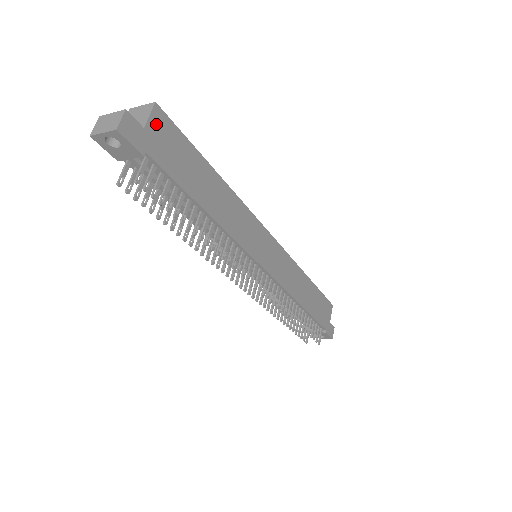
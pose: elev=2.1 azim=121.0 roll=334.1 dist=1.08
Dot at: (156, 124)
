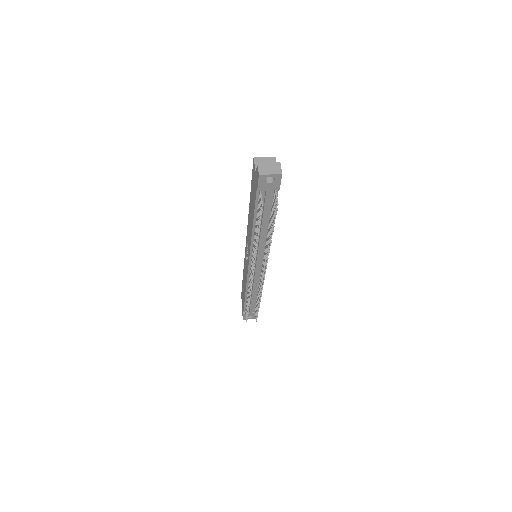
Dot at: occluded
